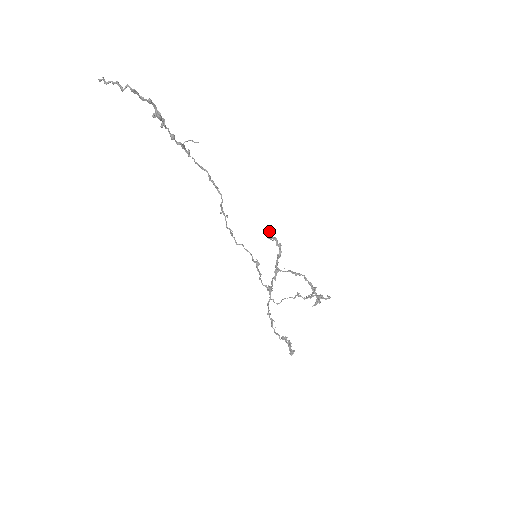
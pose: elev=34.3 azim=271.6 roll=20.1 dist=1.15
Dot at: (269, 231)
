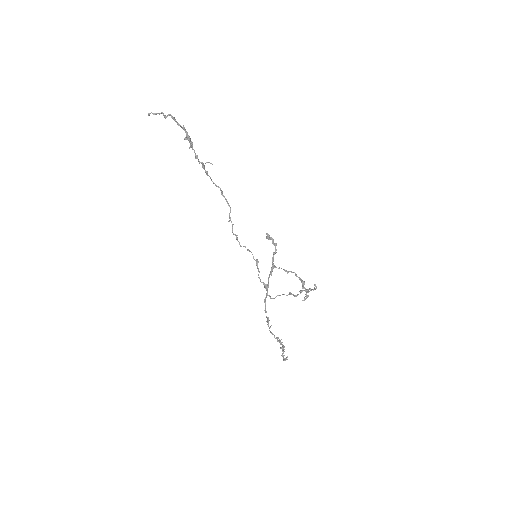
Dot at: (267, 233)
